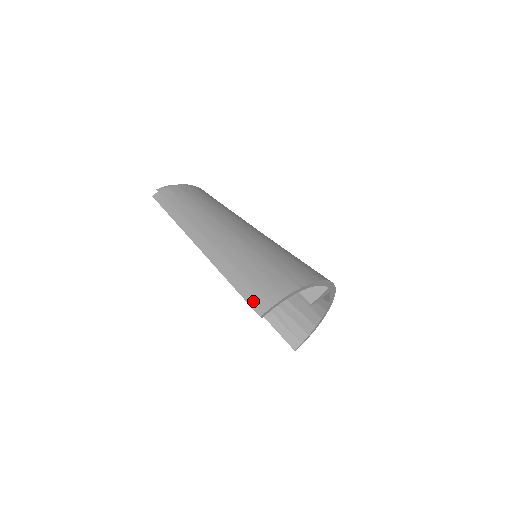
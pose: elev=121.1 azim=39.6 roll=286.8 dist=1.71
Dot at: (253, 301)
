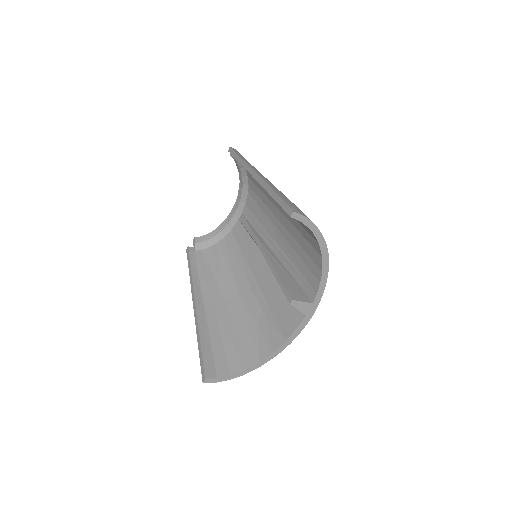
Dot at: (291, 205)
